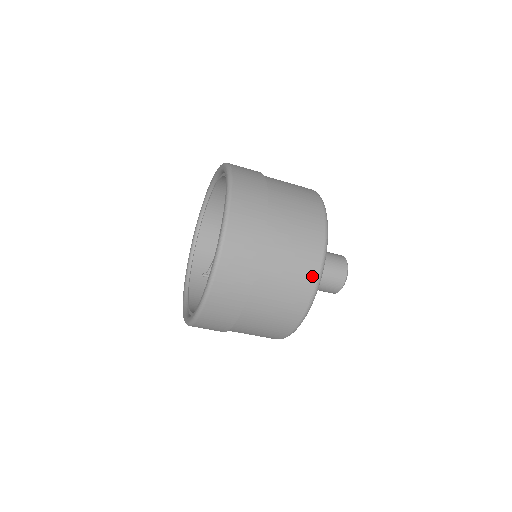
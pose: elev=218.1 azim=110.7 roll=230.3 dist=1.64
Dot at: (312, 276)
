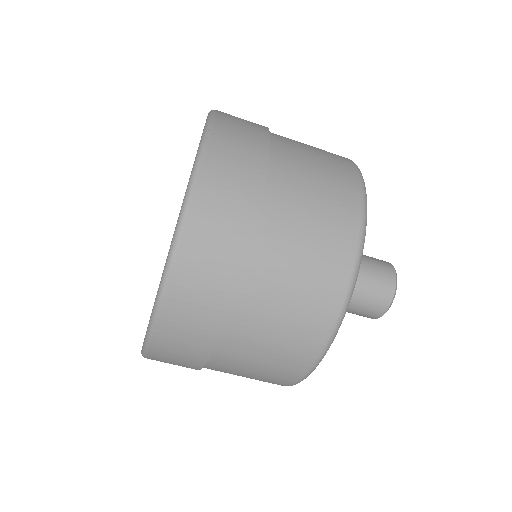
Dot at: (318, 337)
